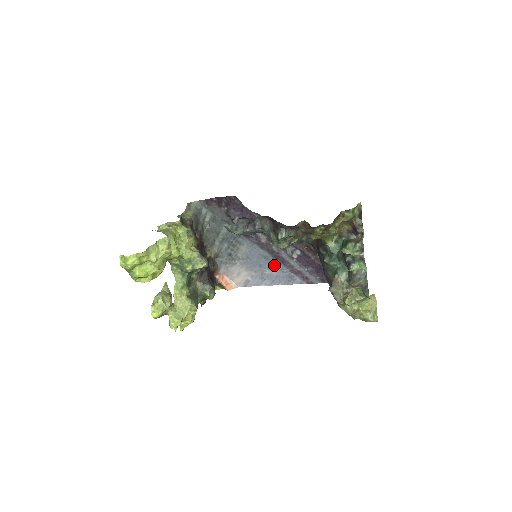
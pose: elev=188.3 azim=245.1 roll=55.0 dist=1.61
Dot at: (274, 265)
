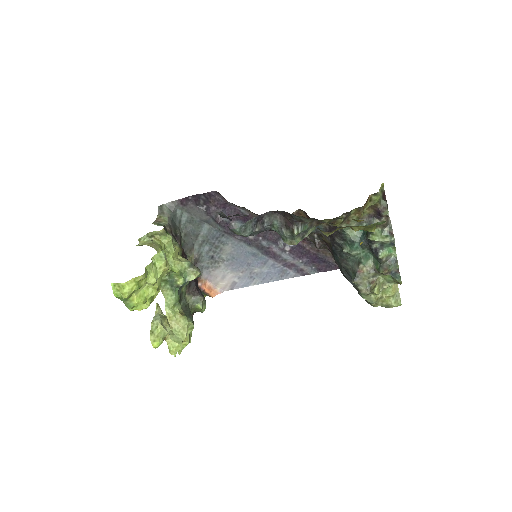
Dot at: (264, 261)
